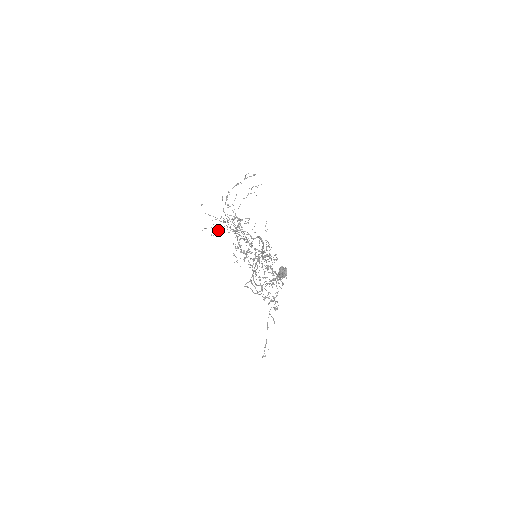
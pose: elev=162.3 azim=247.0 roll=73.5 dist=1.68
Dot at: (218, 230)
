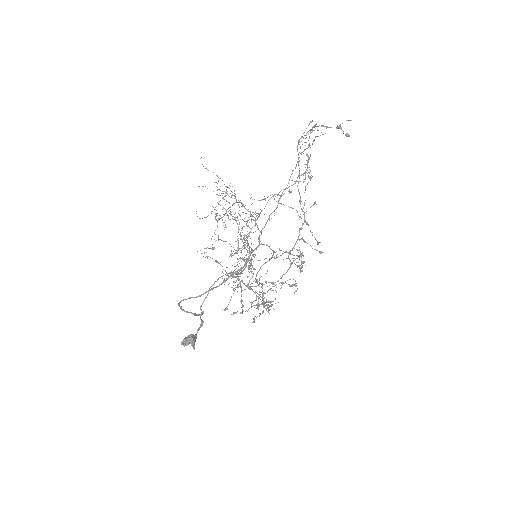
Dot at: occluded
